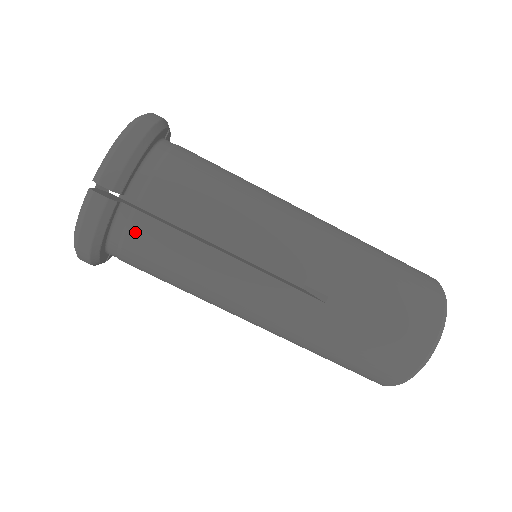
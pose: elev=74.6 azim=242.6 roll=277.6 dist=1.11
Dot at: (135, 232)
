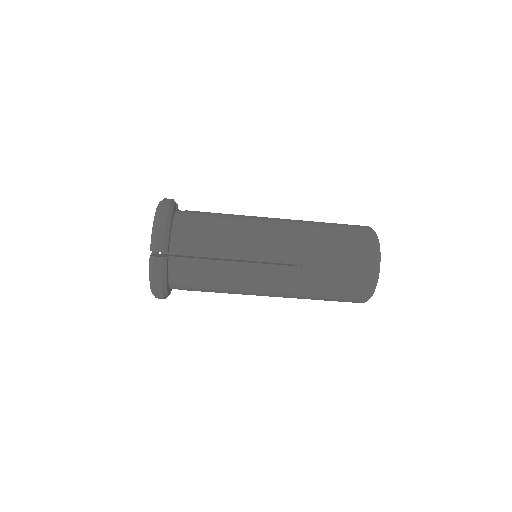
Dot at: occluded
